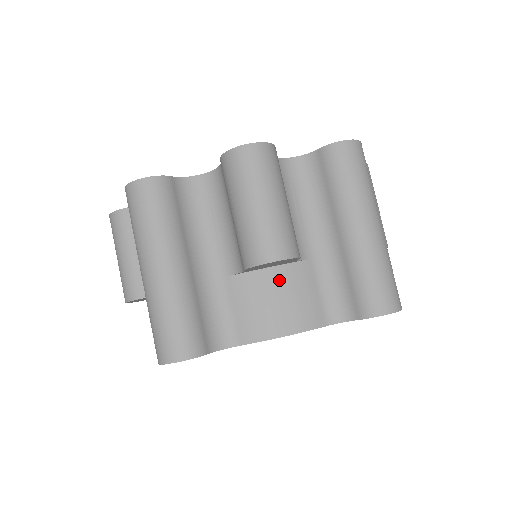
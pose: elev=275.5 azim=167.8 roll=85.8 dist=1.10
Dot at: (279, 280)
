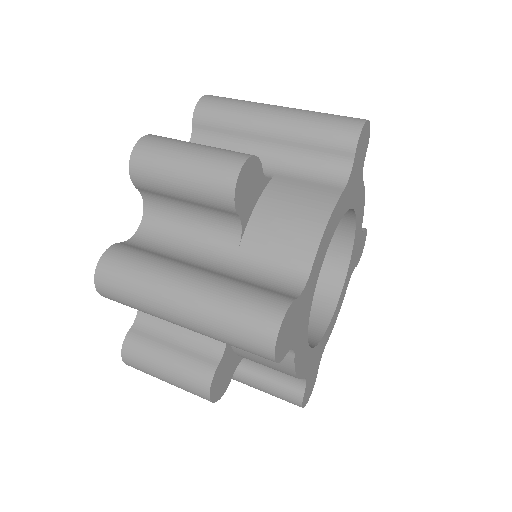
Dot at: occluded
